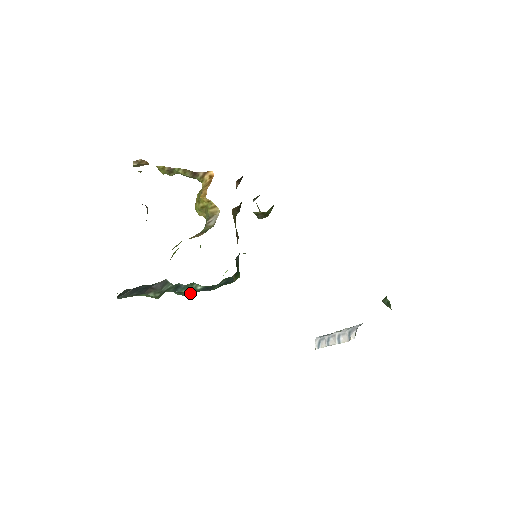
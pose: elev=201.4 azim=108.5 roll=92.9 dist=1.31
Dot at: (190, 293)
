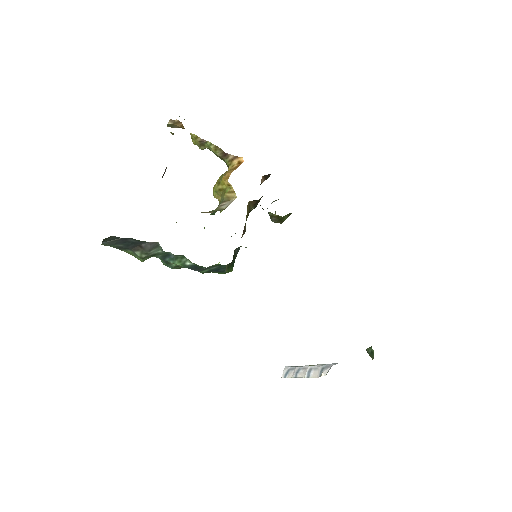
Dot at: (177, 267)
